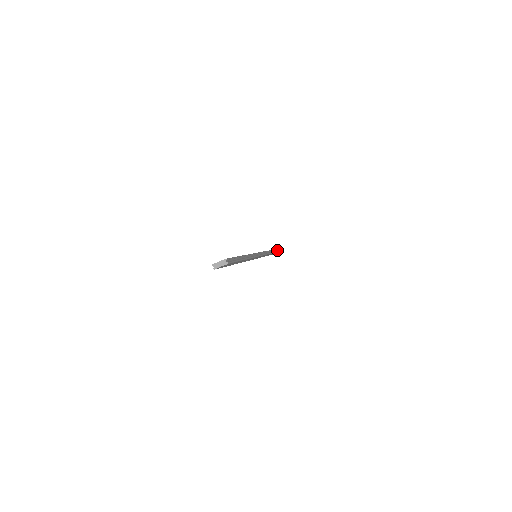
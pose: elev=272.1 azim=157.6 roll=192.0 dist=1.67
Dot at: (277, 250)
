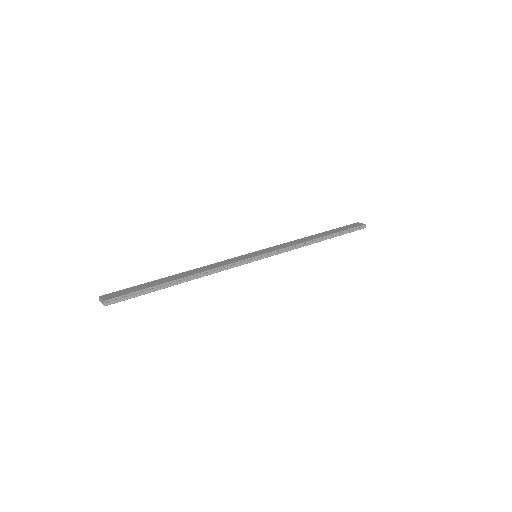
Dot at: (354, 228)
